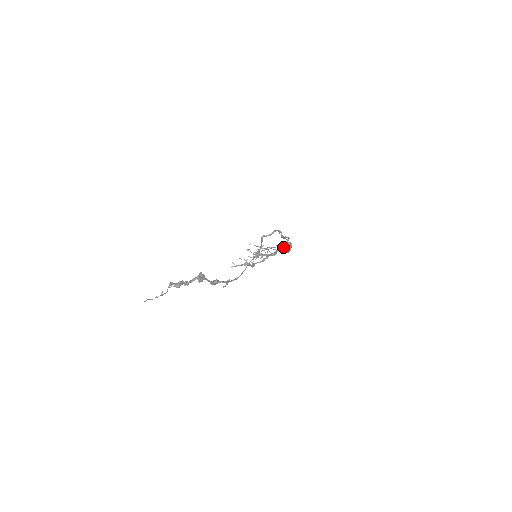
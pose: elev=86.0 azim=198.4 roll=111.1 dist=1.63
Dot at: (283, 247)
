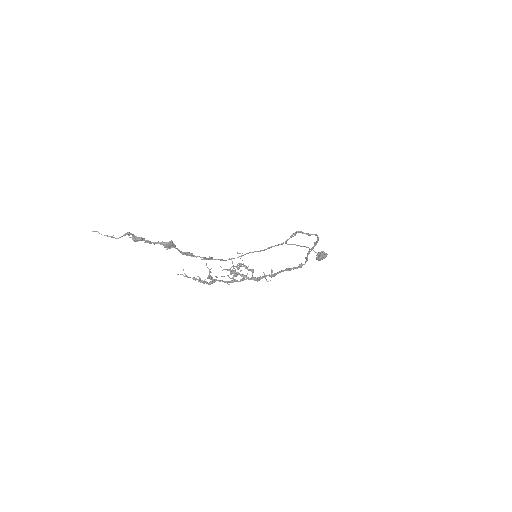
Dot at: (316, 252)
